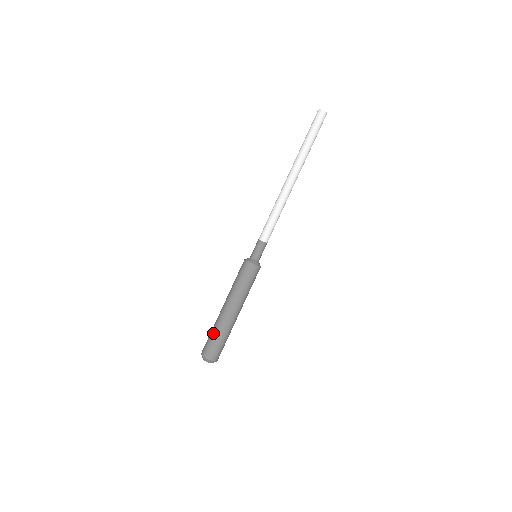
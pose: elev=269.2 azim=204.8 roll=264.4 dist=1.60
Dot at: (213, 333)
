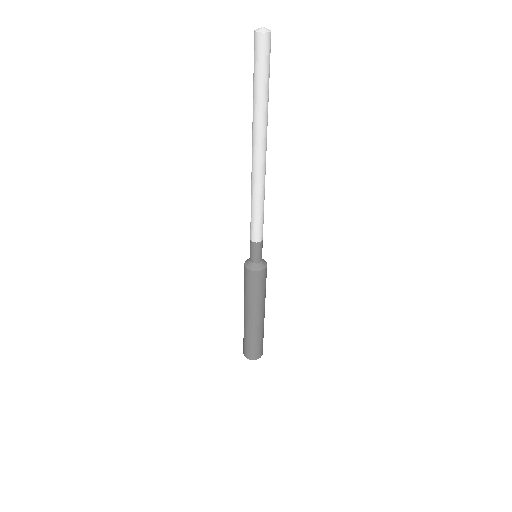
Dot at: (247, 340)
